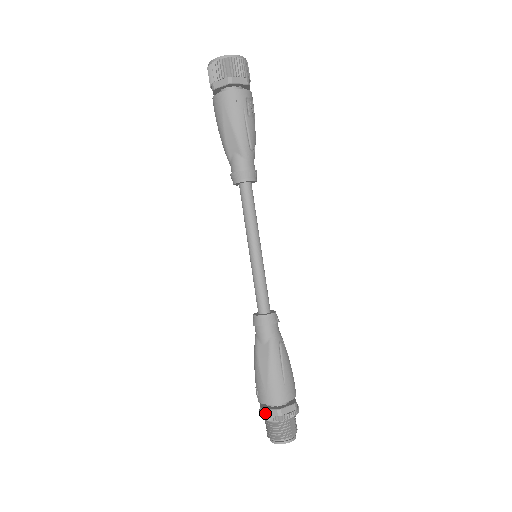
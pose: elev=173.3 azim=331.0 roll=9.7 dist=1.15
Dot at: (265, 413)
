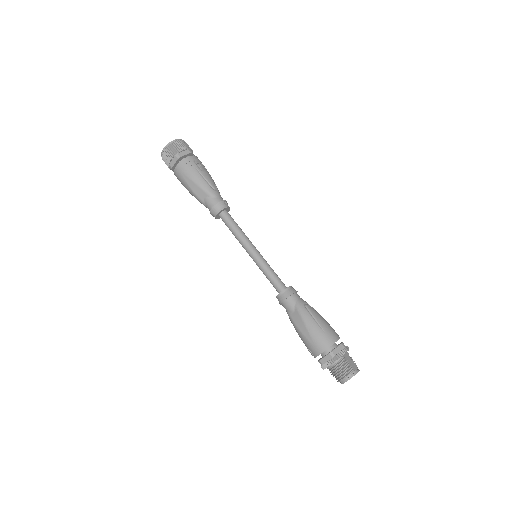
Dot at: (323, 362)
